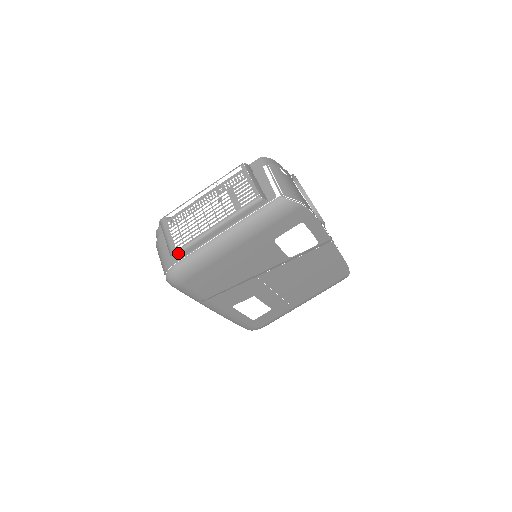
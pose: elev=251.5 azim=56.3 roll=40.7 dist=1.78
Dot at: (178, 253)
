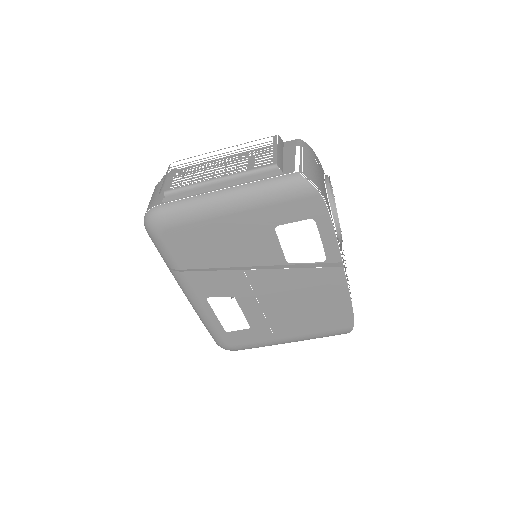
Dot at: (166, 193)
